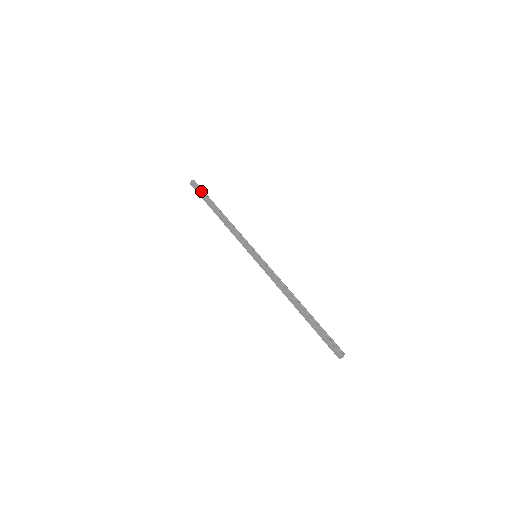
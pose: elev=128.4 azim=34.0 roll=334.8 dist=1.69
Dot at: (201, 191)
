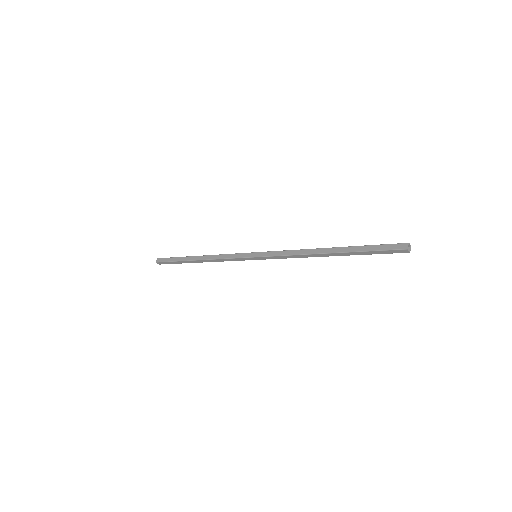
Dot at: (171, 258)
